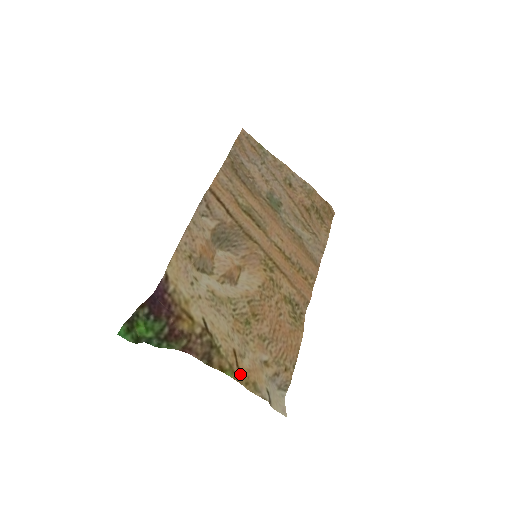
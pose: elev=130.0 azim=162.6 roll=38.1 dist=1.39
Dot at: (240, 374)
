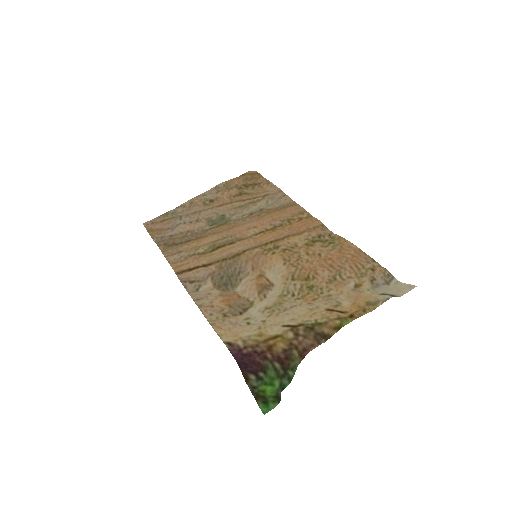
Dot at: (352, 313)
